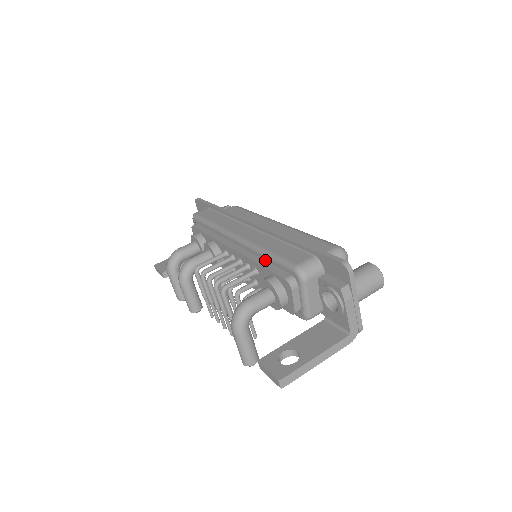
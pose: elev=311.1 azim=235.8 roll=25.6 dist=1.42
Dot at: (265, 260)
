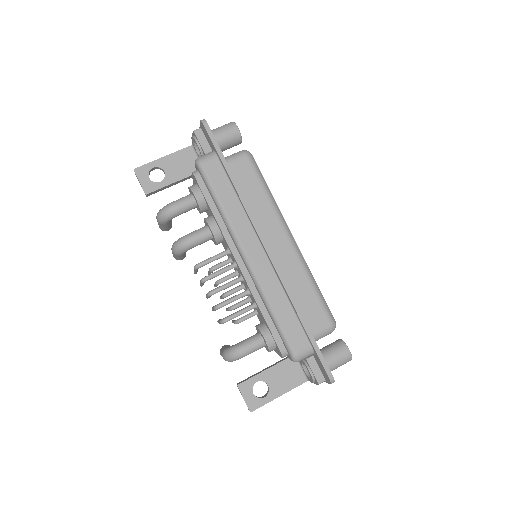
Dot at: (268, 310)
